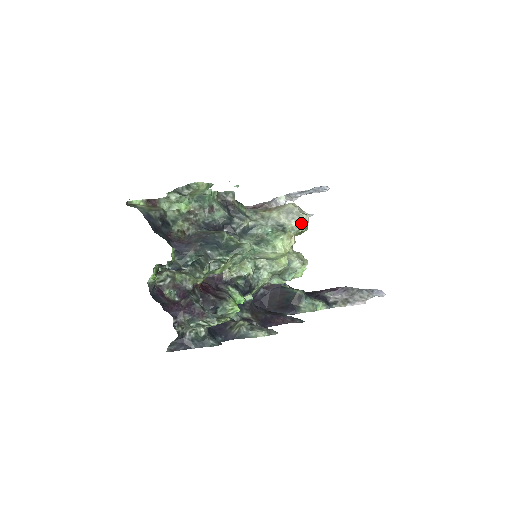
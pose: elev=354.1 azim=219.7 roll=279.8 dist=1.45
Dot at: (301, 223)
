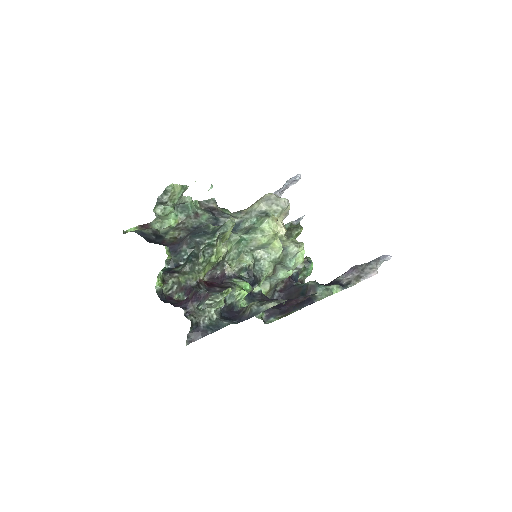
Dot at: (281, 205)
